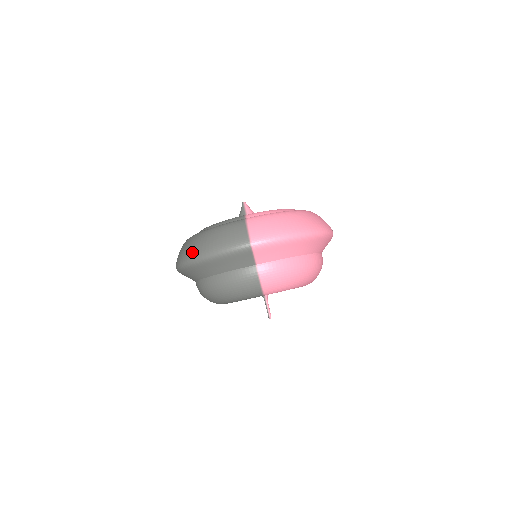
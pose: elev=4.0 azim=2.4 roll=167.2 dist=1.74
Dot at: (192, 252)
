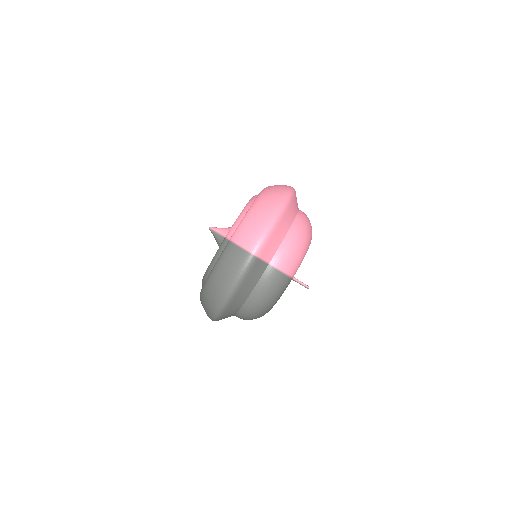
Dot at: (216, 300)
